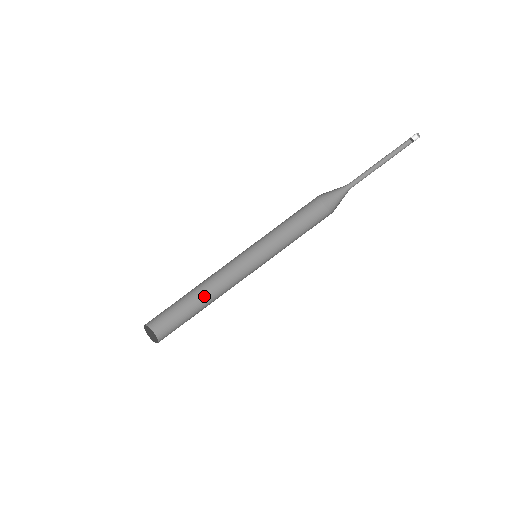
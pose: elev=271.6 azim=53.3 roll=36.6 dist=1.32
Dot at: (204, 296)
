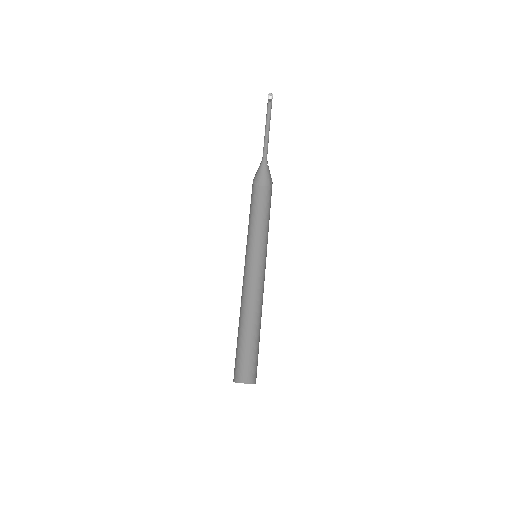
Dot at: (247, 320)
